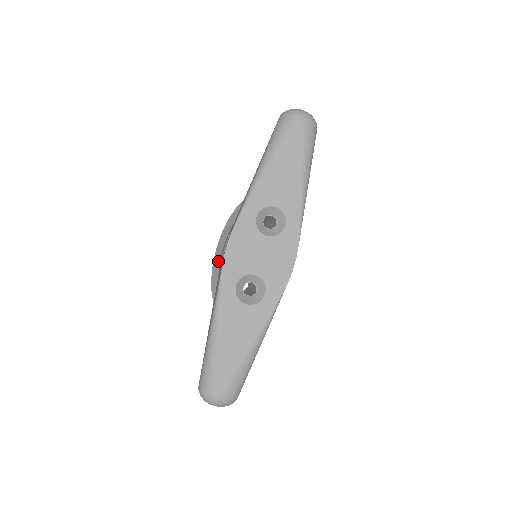
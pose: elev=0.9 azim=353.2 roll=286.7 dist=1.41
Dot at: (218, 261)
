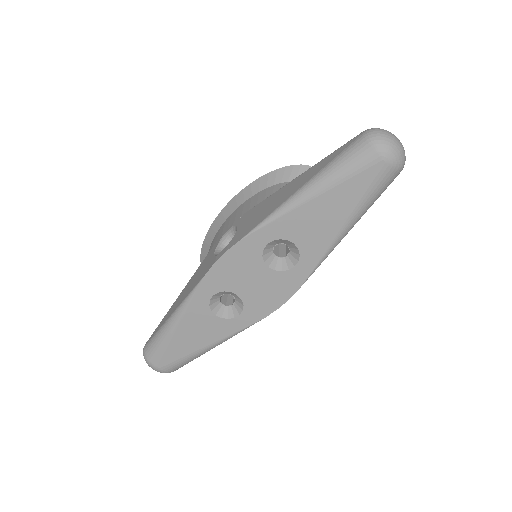
Dot at: (221, 223)
